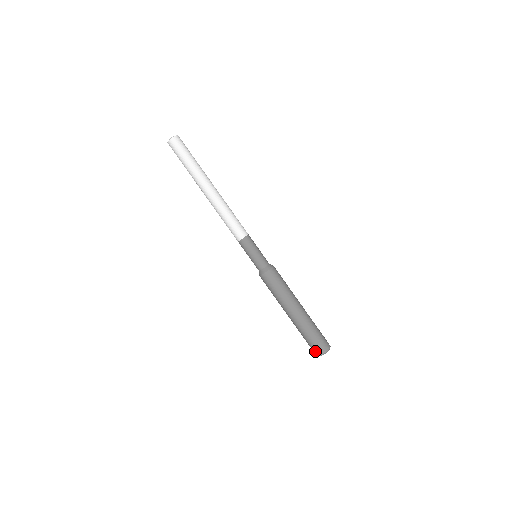
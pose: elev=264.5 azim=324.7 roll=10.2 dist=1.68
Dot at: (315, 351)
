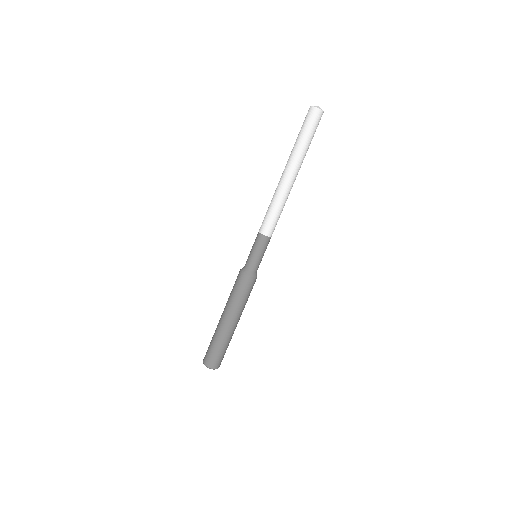
Dot at: (210, 362)
